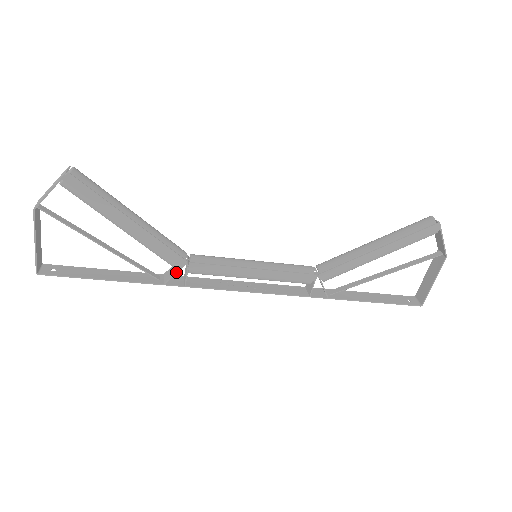
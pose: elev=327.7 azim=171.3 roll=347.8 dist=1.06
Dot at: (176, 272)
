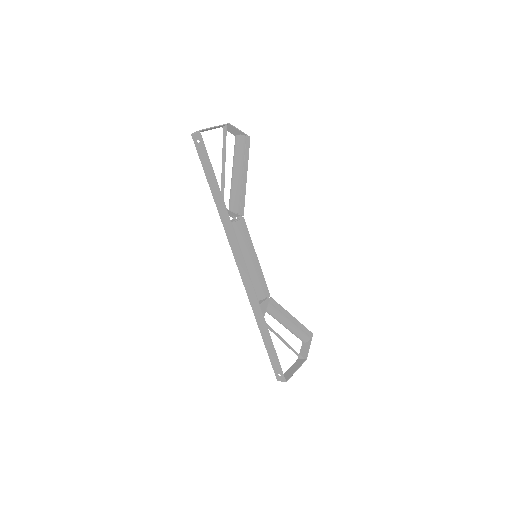
Dot at: (236, 213)
